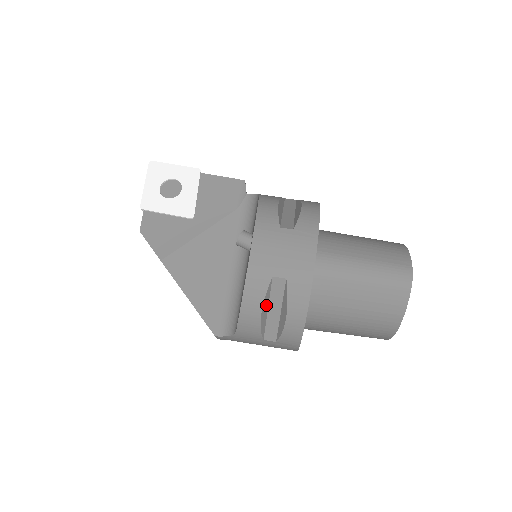
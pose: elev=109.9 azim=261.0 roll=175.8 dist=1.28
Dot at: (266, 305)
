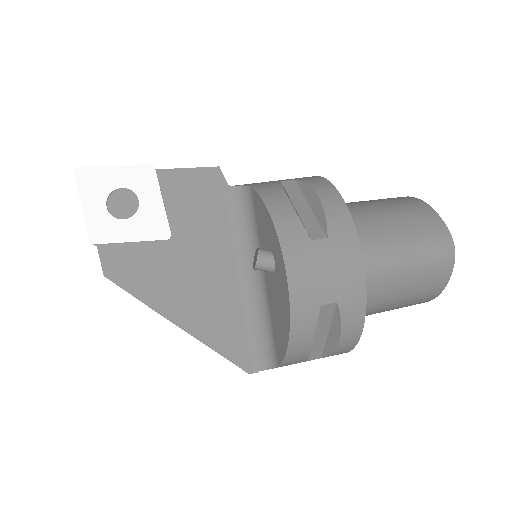
Dot at: (314, 334)
